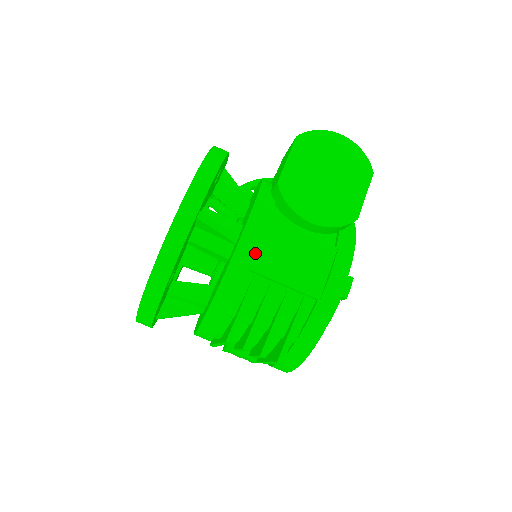
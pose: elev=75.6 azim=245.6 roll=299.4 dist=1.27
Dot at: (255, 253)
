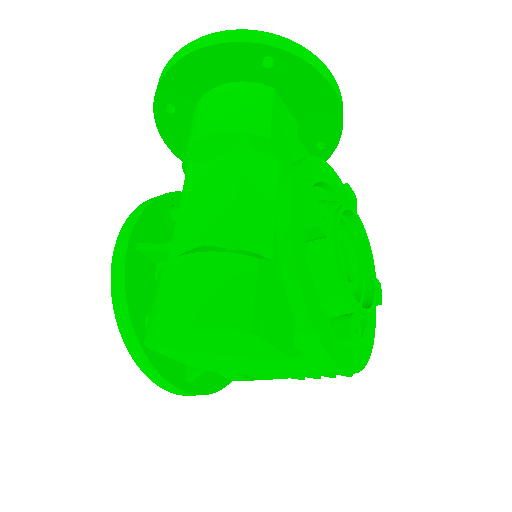
Dot at: (250, 376)
